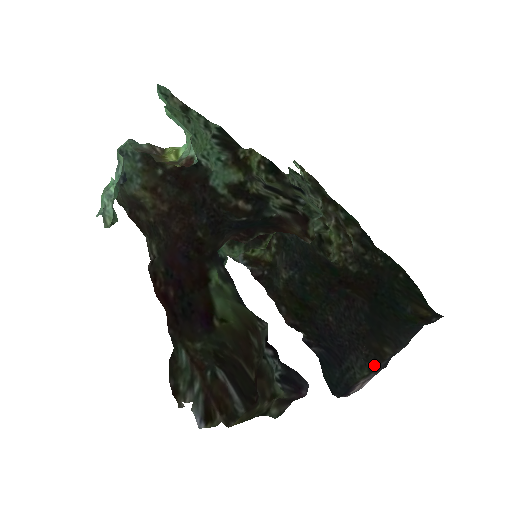
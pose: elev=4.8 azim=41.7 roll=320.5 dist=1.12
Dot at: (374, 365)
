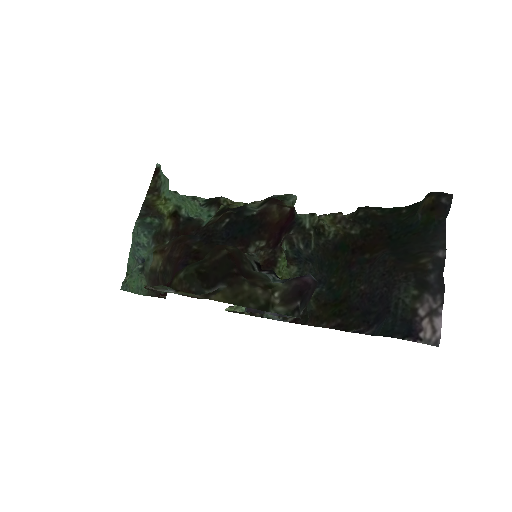
Dot at: (419, 281)
